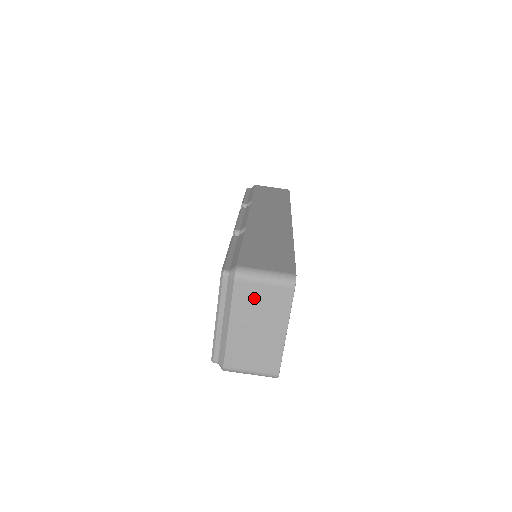
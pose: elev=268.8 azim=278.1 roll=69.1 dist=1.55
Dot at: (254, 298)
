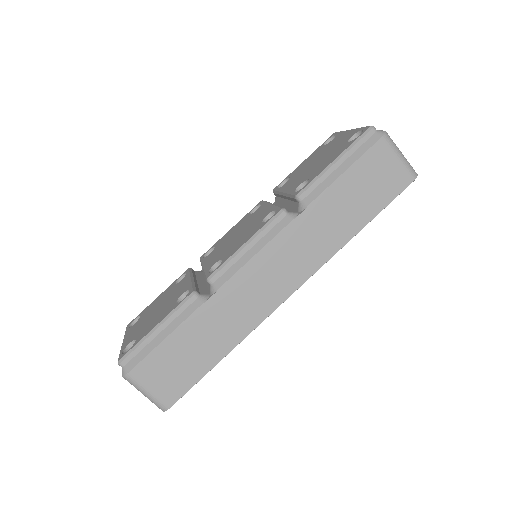
Dot at: occluded
